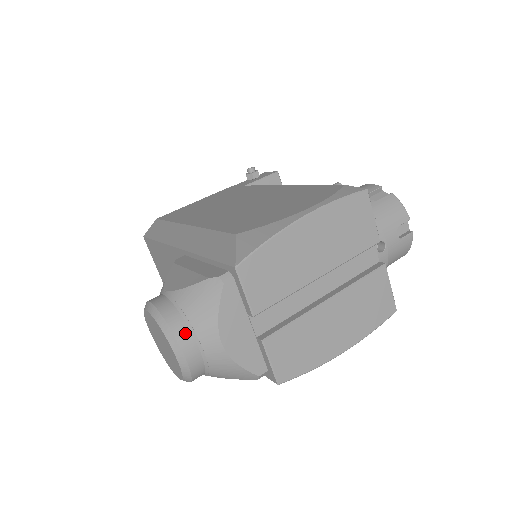
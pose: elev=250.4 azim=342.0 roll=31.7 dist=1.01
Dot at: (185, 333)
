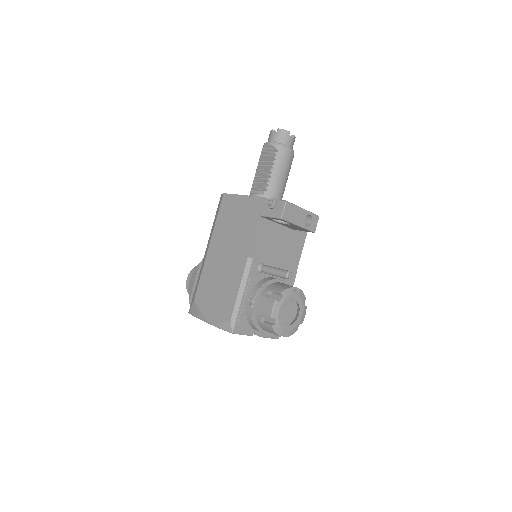
Dot at: occluded
